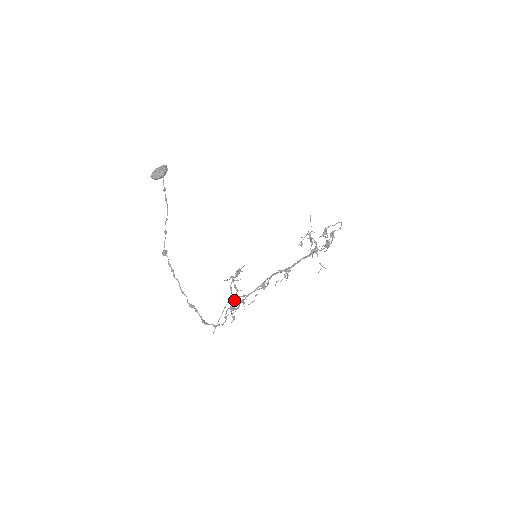
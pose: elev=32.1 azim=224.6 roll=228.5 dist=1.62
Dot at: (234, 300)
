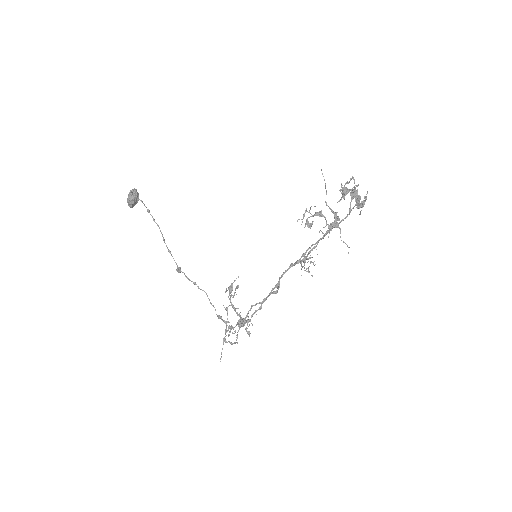
Dot at: occluded
